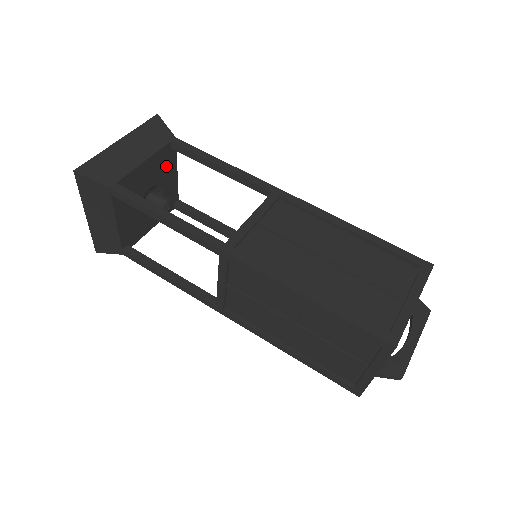
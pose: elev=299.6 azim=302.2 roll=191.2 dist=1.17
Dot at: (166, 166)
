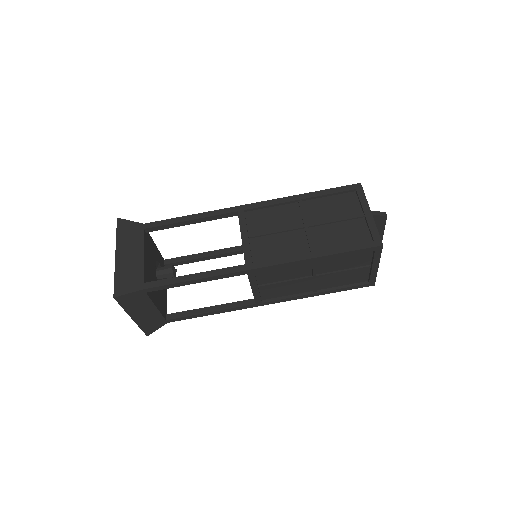
Dot at: (148, 277)
